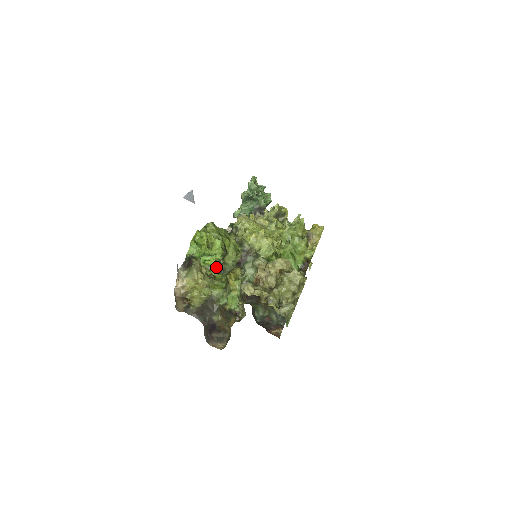
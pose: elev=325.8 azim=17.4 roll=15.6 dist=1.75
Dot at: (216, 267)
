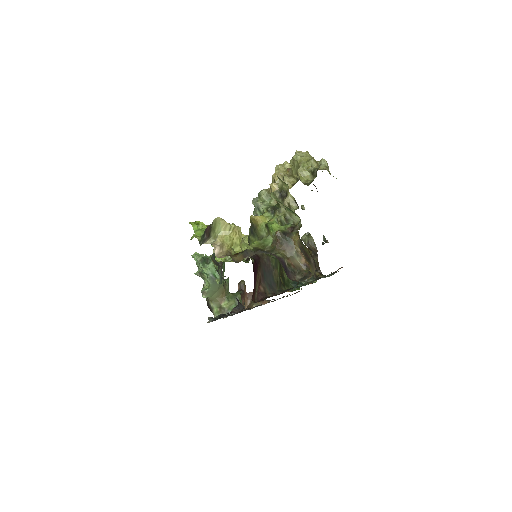
Dot at: occluded
